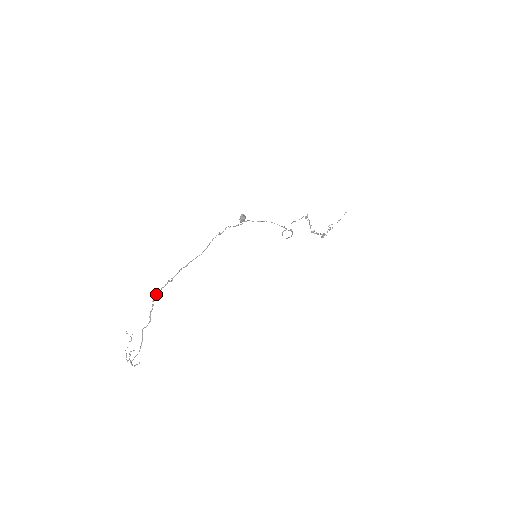
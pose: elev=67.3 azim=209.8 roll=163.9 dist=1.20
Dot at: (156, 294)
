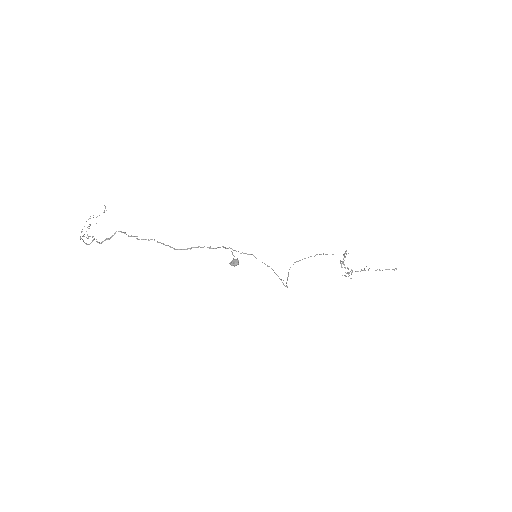
Dot at: (121, 232)
